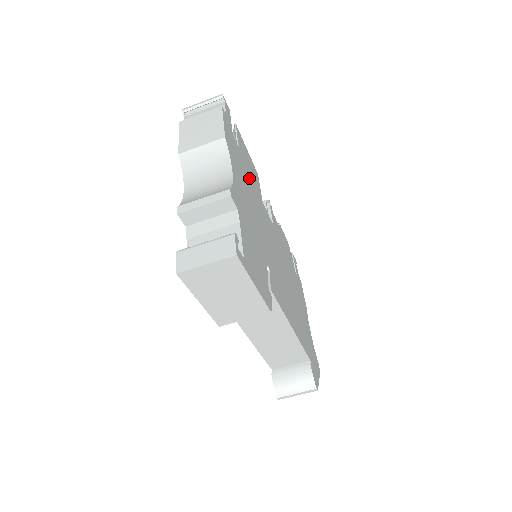
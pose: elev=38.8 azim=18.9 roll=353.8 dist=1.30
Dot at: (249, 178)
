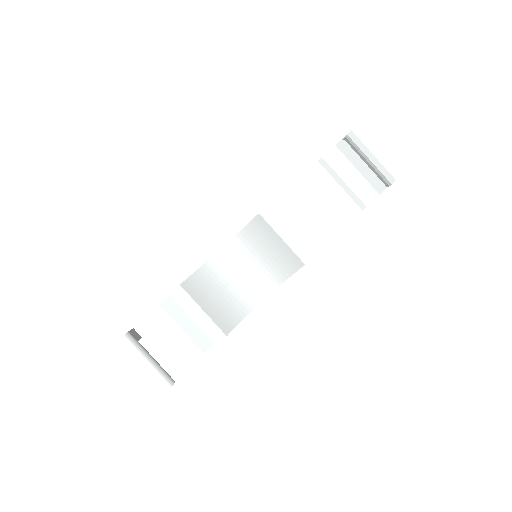
Dot at: occluded
